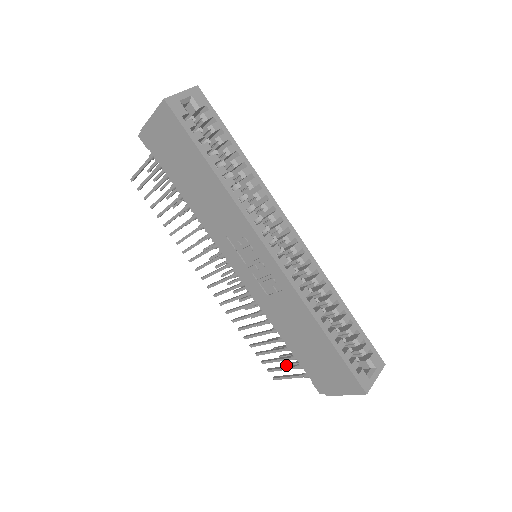
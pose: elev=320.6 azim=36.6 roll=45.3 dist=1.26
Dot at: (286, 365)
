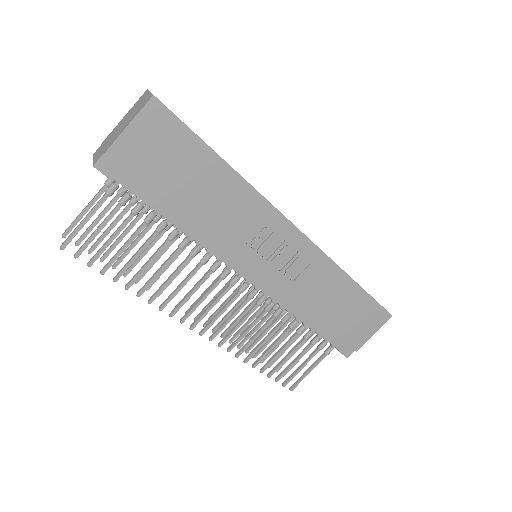
Dot at: occluded
